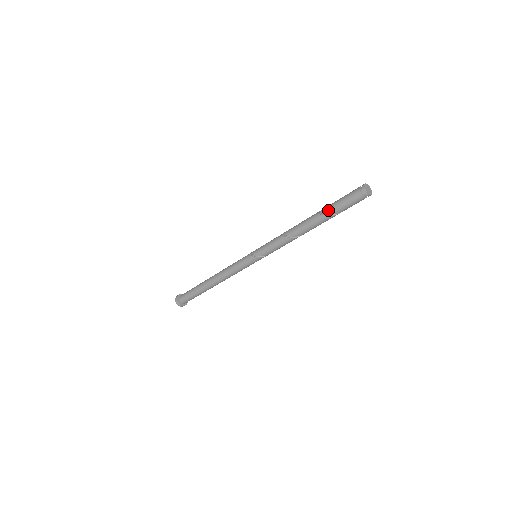
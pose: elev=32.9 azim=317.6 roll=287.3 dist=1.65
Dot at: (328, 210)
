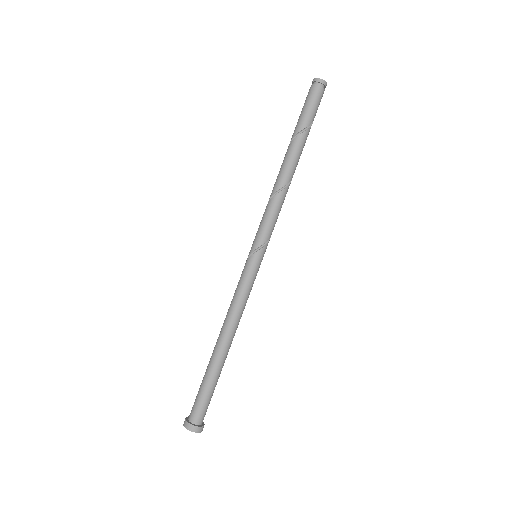
Dot at: (298, 127)
